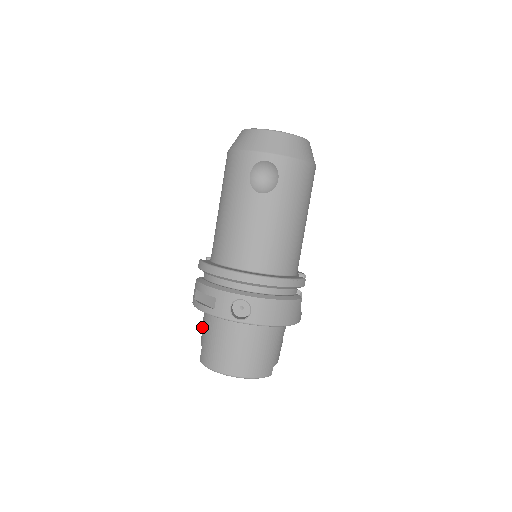
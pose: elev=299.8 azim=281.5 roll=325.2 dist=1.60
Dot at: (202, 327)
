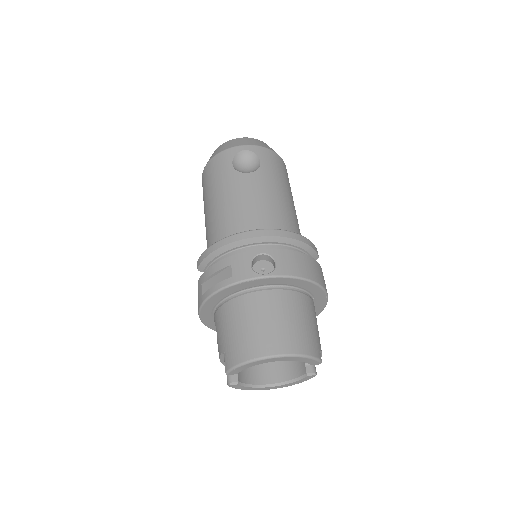
Dot at: (217, 335)
